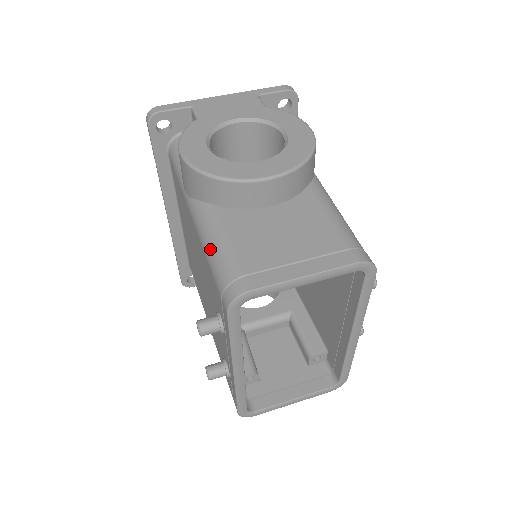
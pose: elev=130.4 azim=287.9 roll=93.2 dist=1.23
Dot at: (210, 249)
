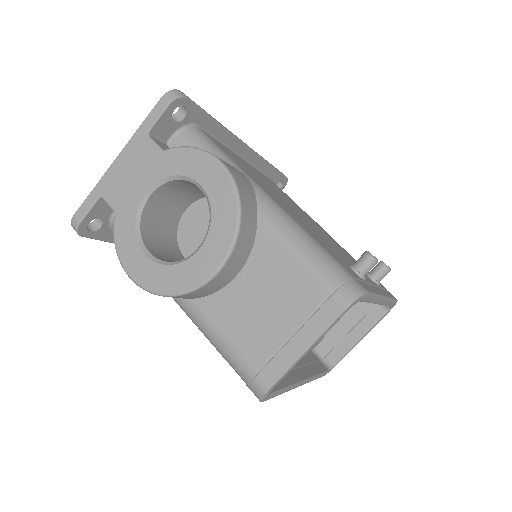
Dot at: (215, 347)
